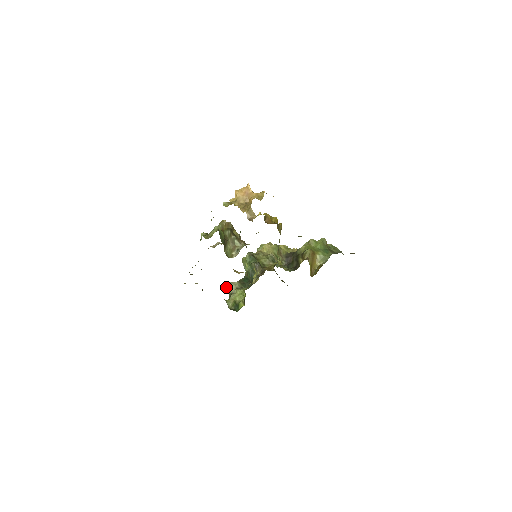
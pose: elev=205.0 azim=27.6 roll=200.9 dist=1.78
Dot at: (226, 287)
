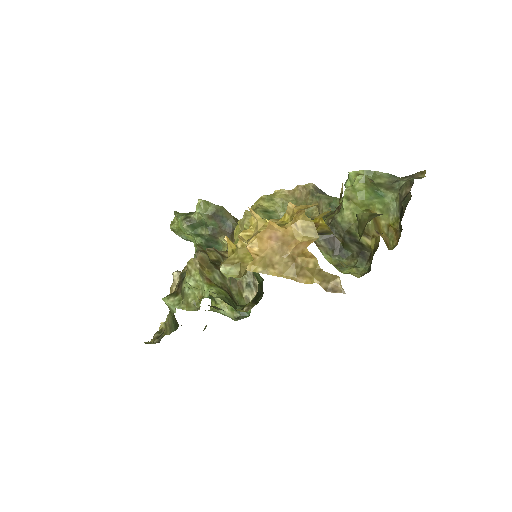
Dot at: occluded
